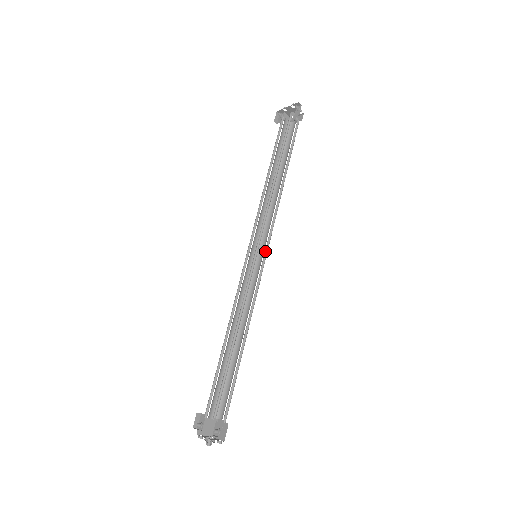
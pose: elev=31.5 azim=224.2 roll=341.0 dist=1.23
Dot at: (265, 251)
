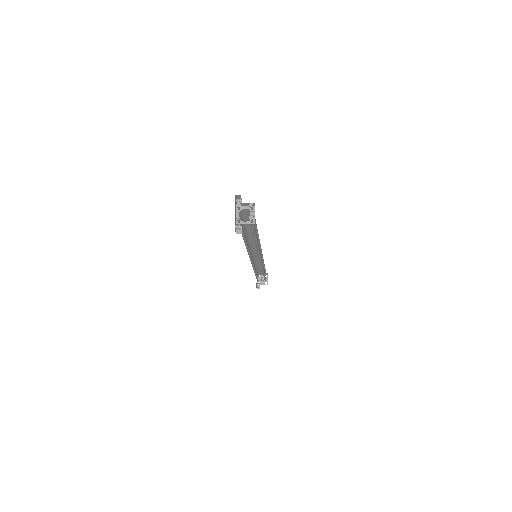
Dot at: (260, 258)
